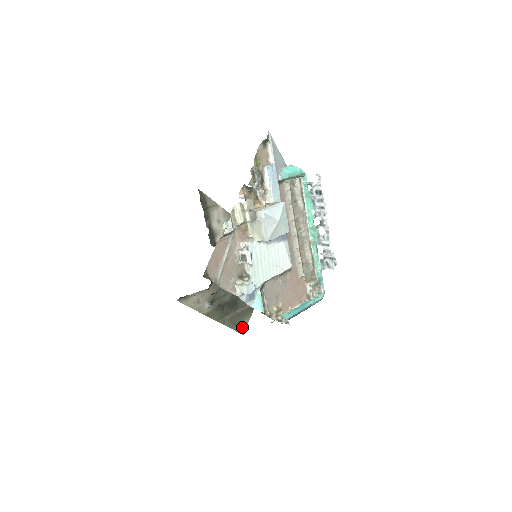
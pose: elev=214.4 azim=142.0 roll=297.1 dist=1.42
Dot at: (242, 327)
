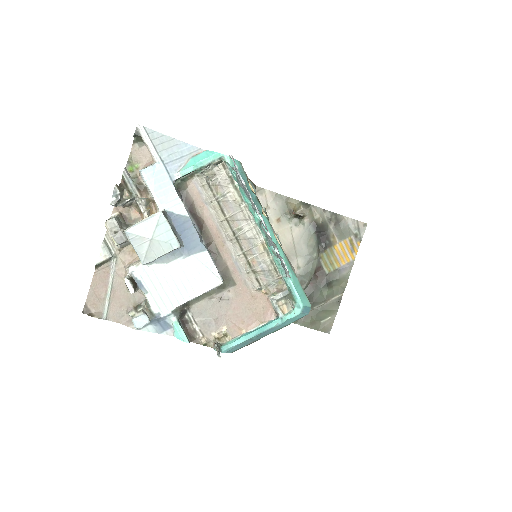
Dot at: (326, 325)
